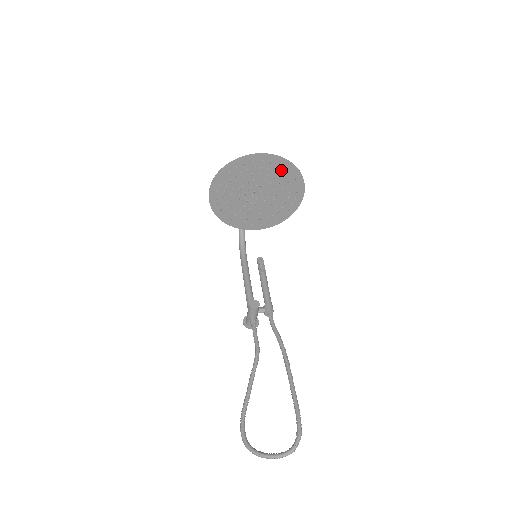
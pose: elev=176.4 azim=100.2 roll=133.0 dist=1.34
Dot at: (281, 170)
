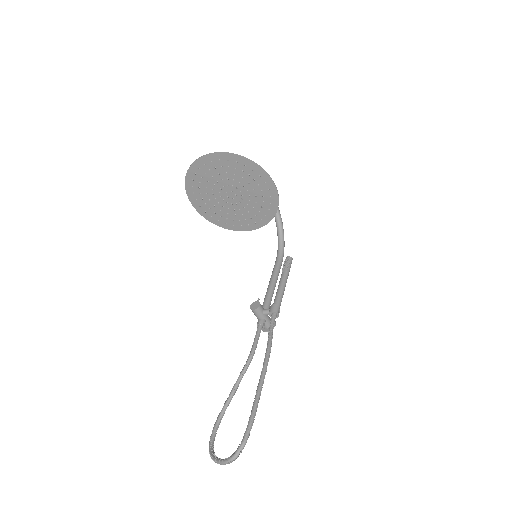
Dot at: (234, 165)
